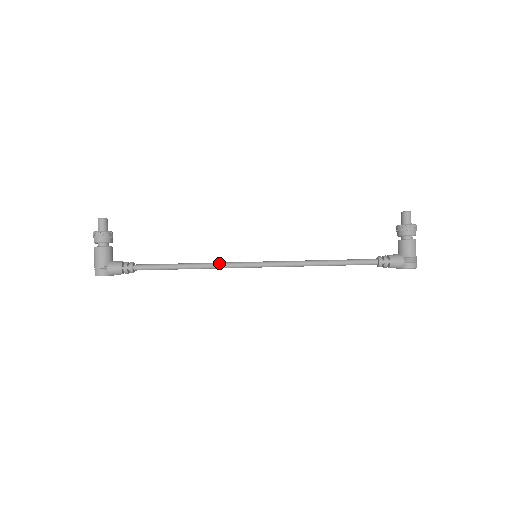
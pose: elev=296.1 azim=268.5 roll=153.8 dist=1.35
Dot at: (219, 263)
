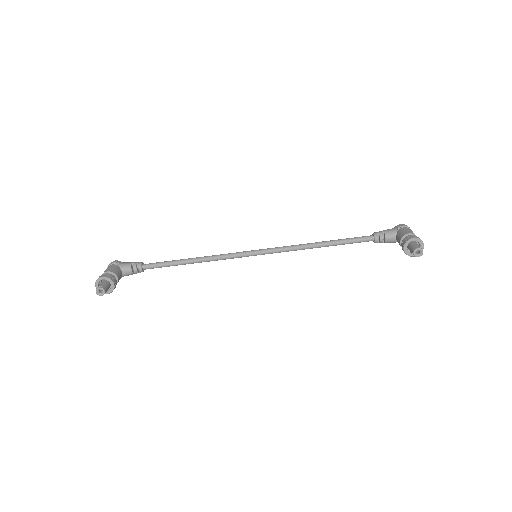
Dot at: occluded
